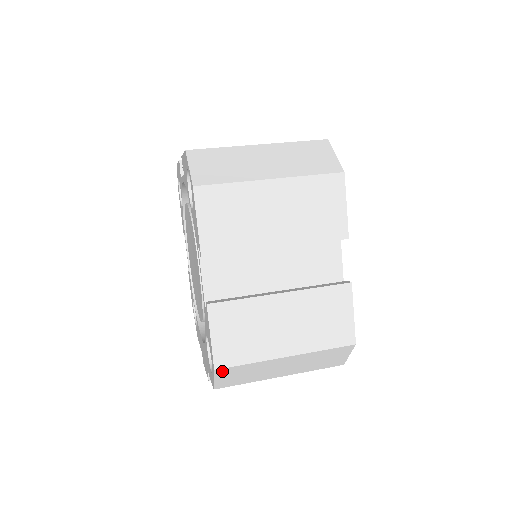
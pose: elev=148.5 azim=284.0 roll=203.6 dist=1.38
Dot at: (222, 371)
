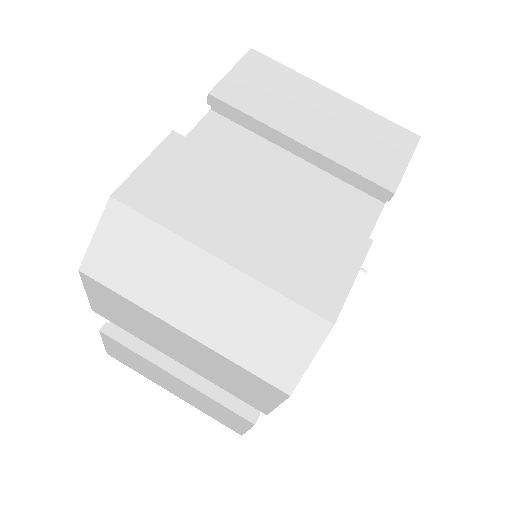
Dot at: occluded
